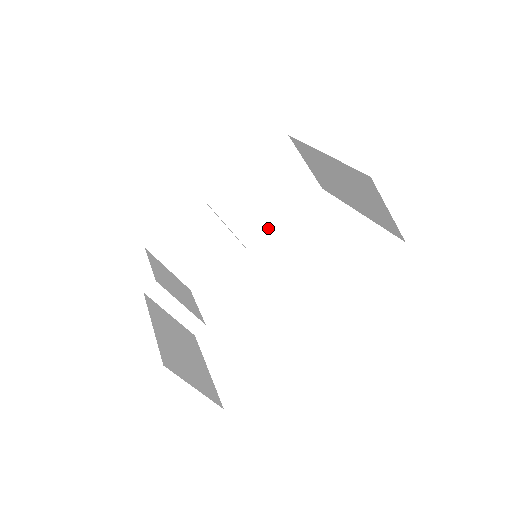
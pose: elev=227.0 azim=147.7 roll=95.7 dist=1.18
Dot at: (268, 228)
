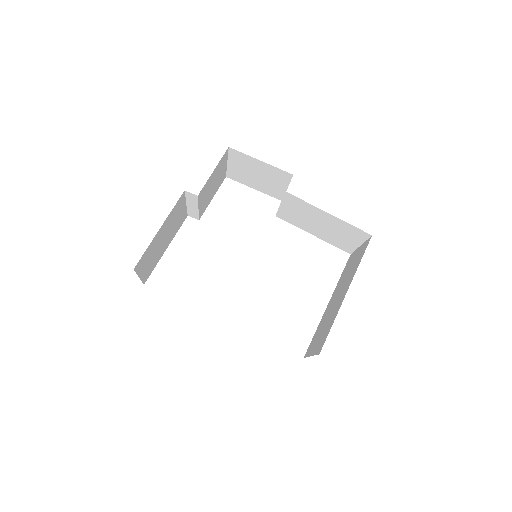
Dot at: (299, 226)
